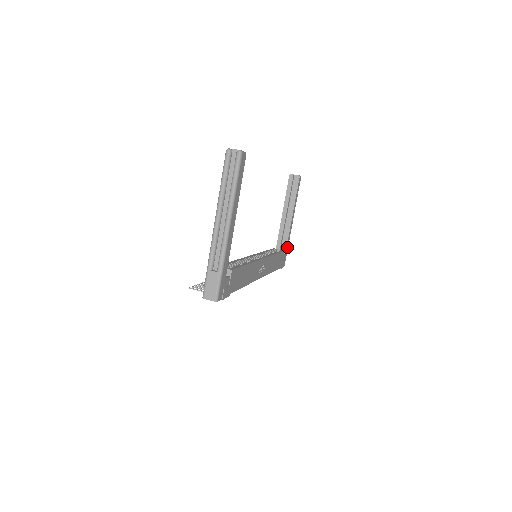
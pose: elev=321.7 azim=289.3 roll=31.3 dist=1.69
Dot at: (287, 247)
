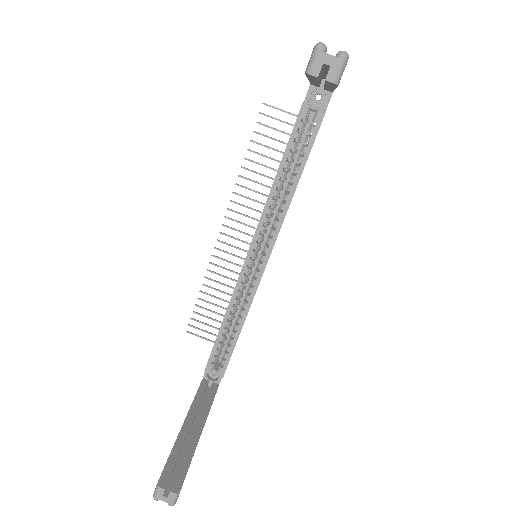
Dot at: occluded
